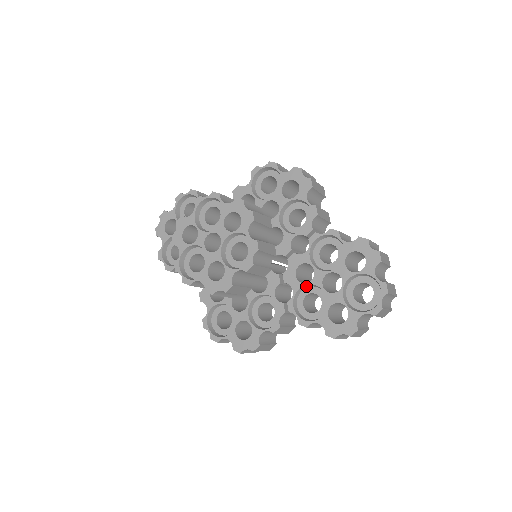
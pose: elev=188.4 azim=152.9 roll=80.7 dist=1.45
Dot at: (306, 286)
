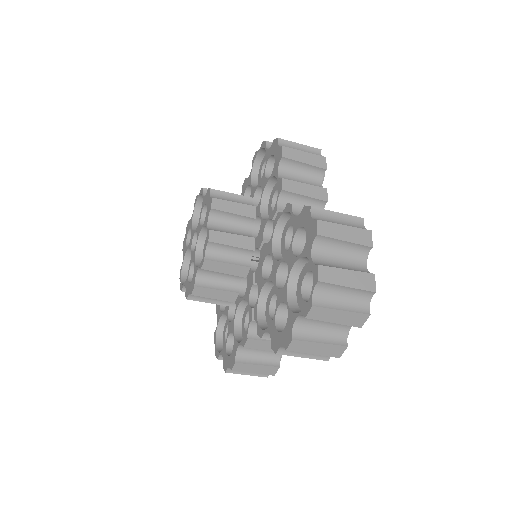
Dot at: (270, 284)
